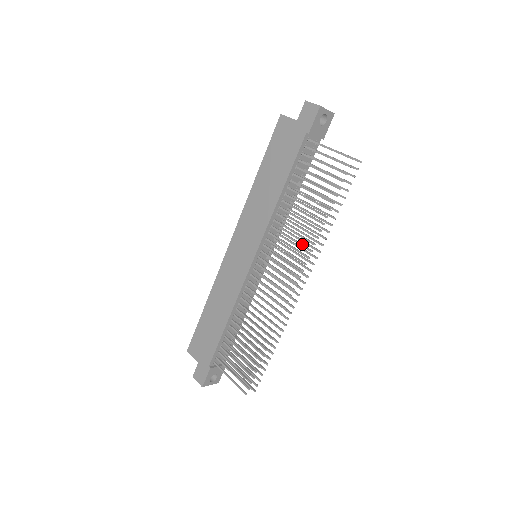
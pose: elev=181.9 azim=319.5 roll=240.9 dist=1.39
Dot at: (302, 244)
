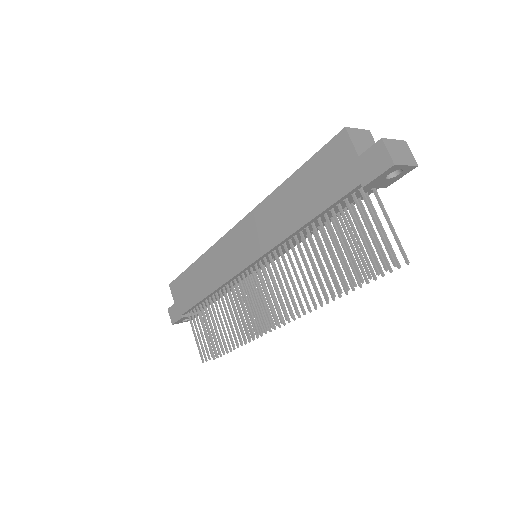
Dot at: (298, 296)
